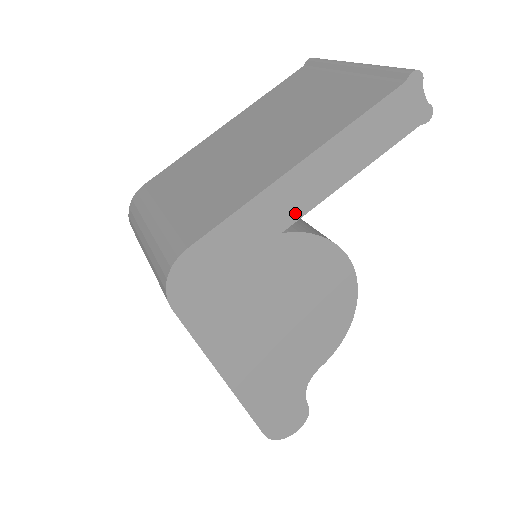
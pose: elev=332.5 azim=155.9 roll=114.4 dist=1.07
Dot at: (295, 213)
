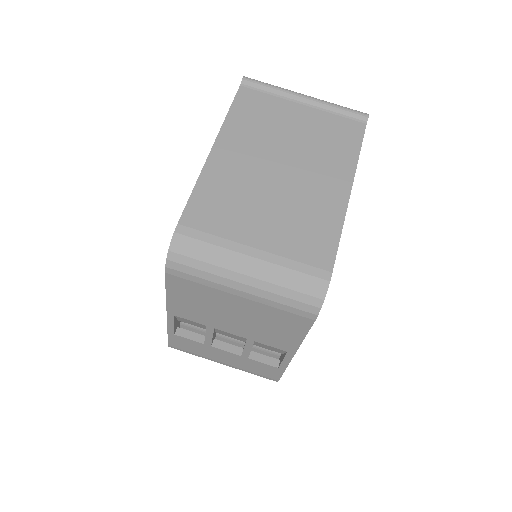
Dot at: occluded
